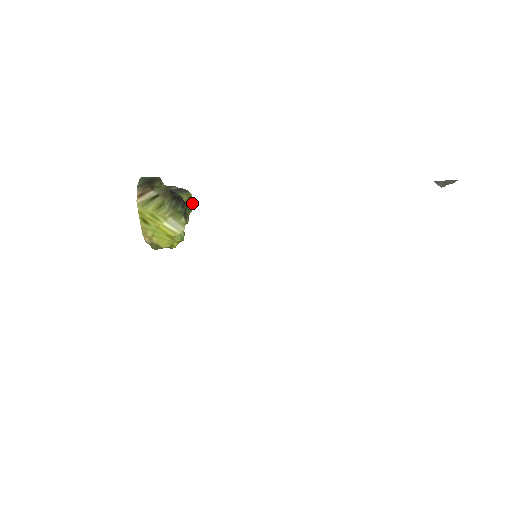
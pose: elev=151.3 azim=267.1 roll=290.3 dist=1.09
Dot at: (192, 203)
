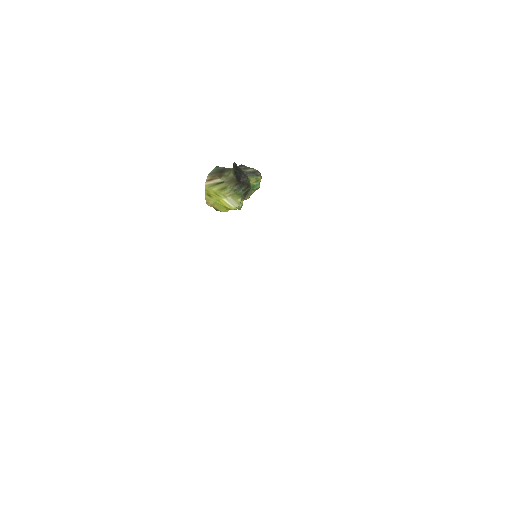
Dot at: (258, 185)
